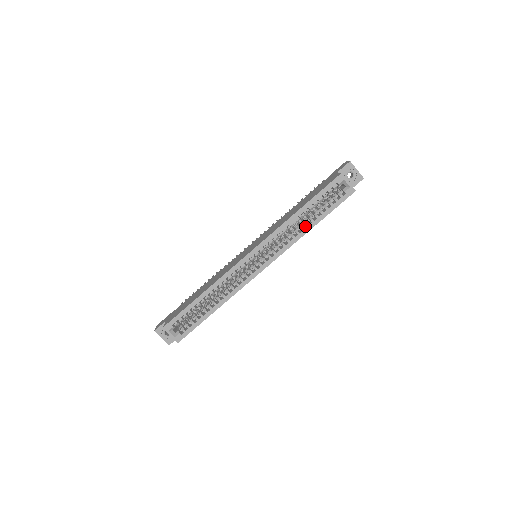
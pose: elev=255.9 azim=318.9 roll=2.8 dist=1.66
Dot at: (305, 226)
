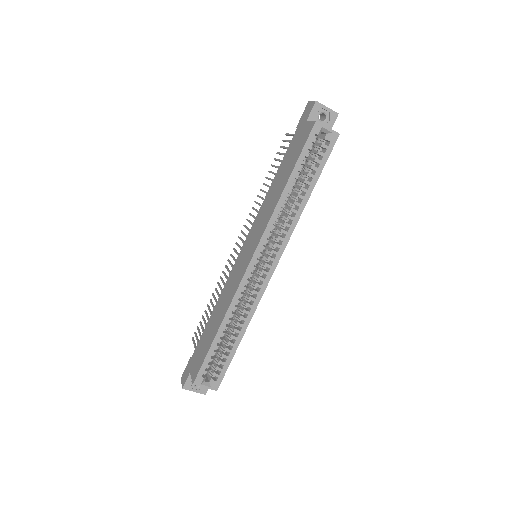
Dot at: (299, 199)
